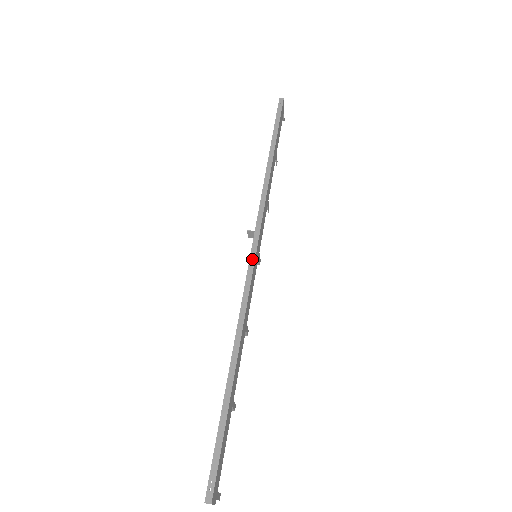
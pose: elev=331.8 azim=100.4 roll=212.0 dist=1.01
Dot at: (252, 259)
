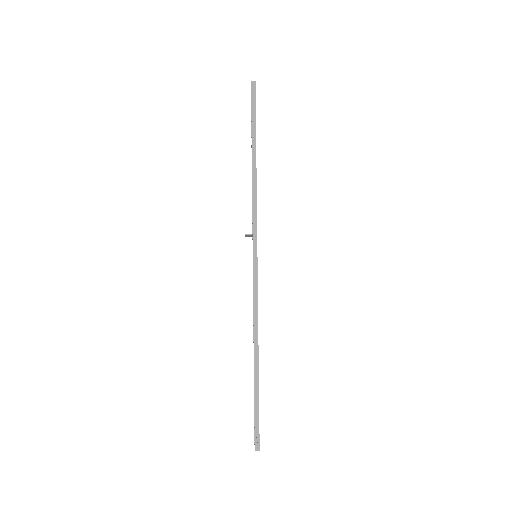
Dot at: (255, 263)
